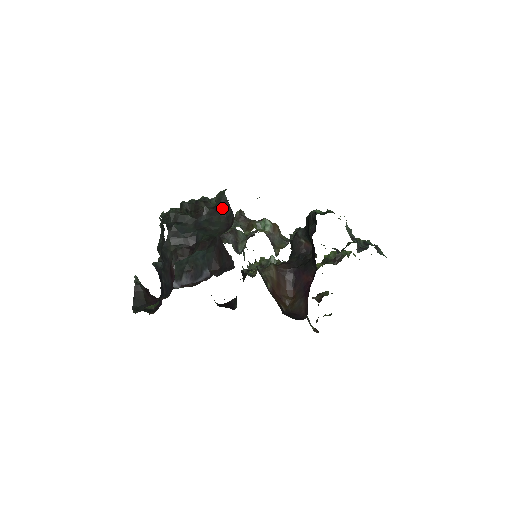
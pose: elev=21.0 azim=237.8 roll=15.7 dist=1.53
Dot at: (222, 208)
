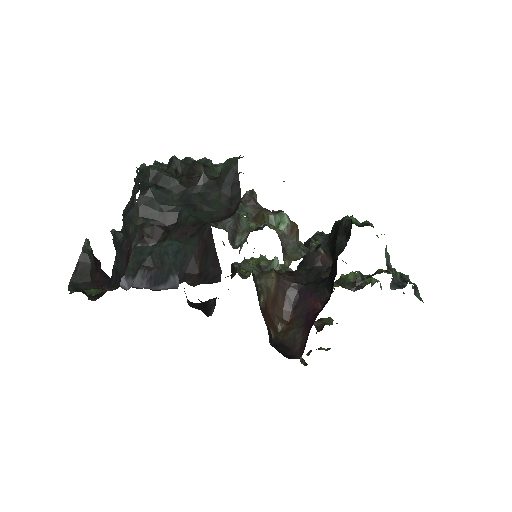
Dot at: (227, 183)
